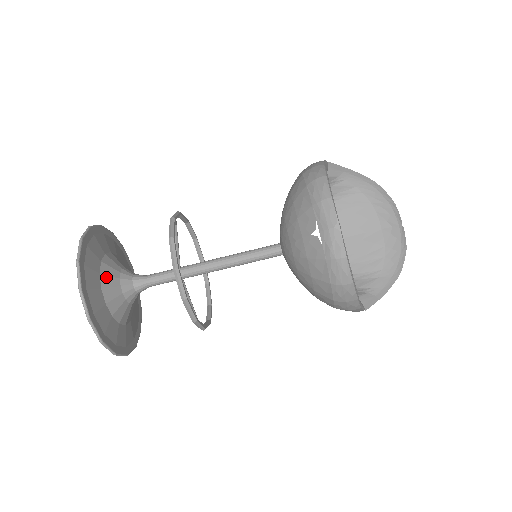
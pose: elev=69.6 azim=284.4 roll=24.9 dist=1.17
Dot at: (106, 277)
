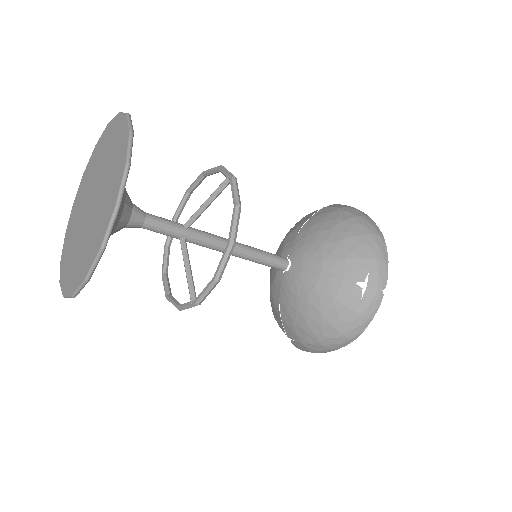
Dot at: occluded
